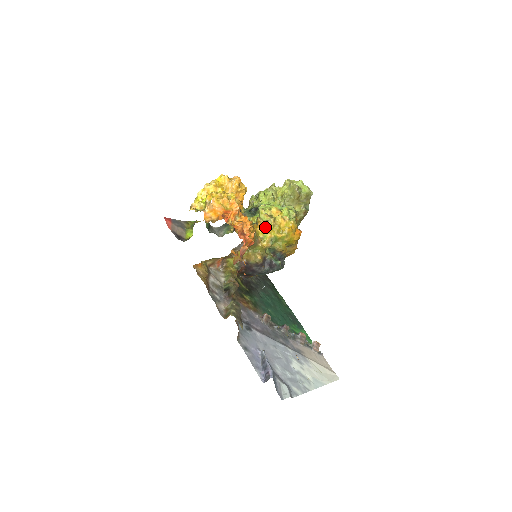
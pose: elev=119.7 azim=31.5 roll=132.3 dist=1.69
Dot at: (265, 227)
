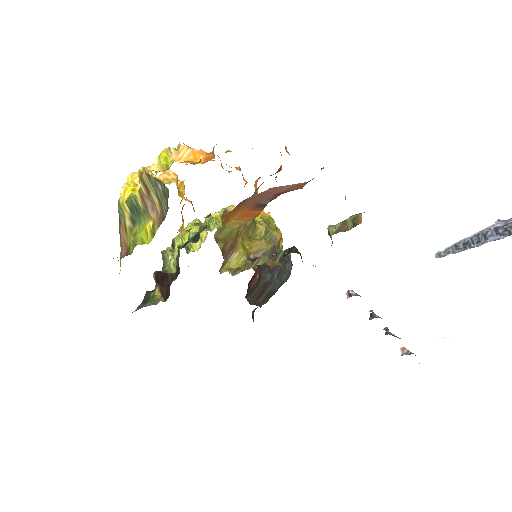
Dot at: occluded
